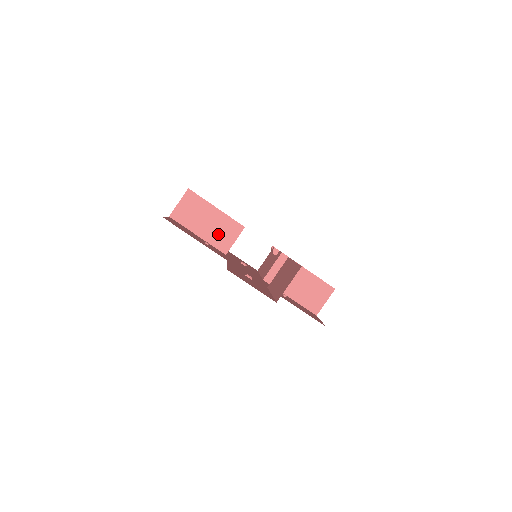
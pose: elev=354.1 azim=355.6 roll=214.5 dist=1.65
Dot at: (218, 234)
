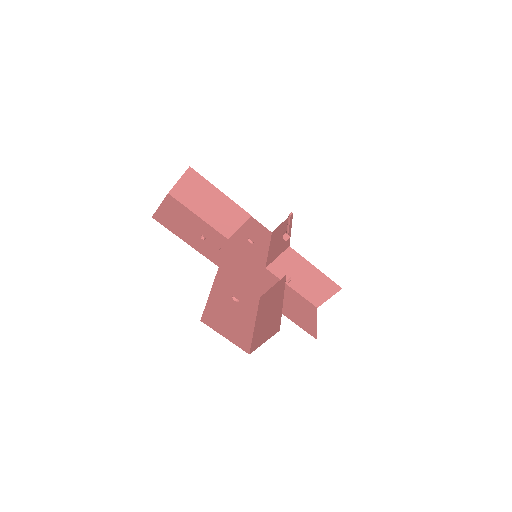
Dot at: (221, 218)
